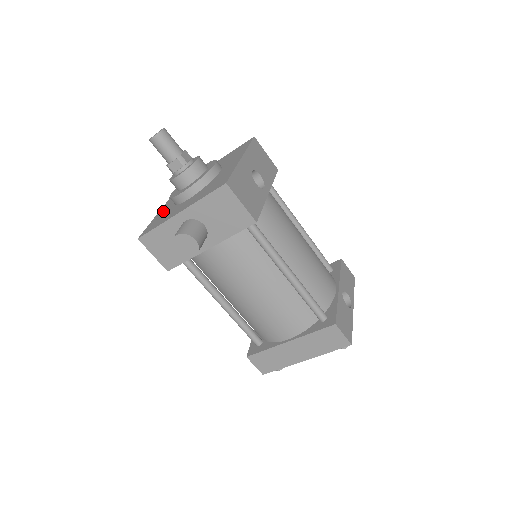
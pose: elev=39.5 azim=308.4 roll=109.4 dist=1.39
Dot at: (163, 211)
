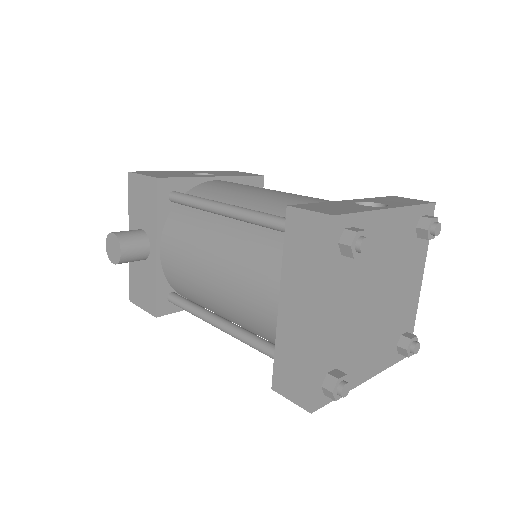
Dot at: occluded
